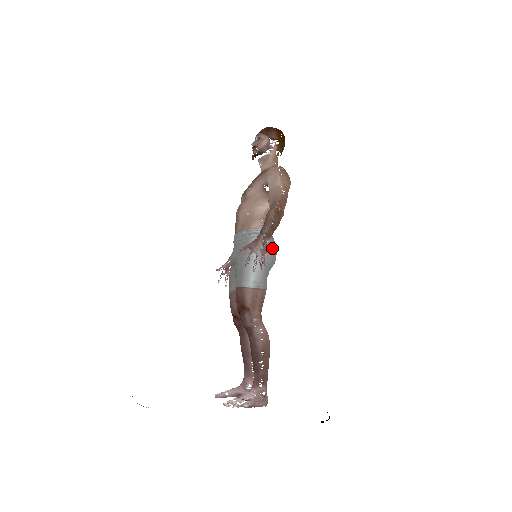
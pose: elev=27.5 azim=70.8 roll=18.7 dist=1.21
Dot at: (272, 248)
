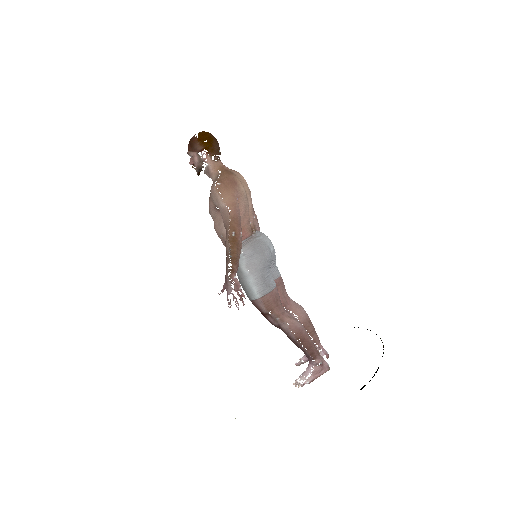
Dot at: (258, 253)
